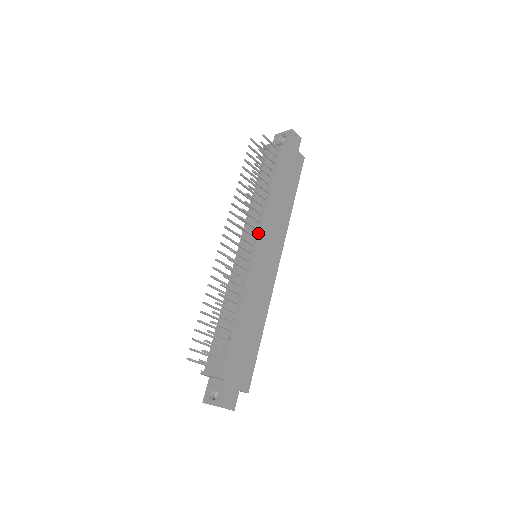
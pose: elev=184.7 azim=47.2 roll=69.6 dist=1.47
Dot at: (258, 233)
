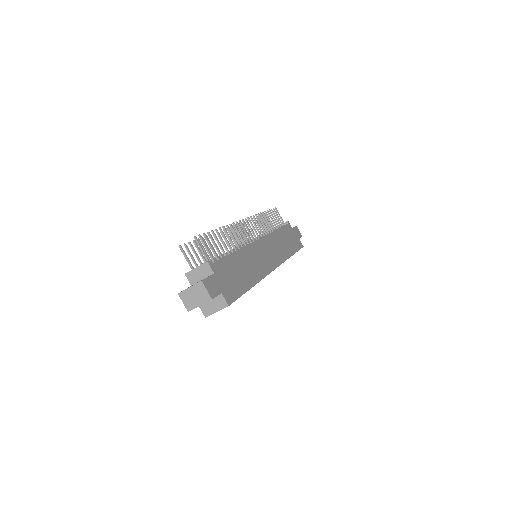
Dot at: (262, 237)
